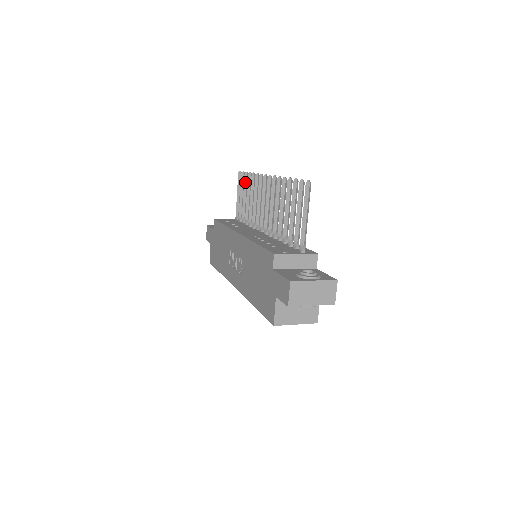
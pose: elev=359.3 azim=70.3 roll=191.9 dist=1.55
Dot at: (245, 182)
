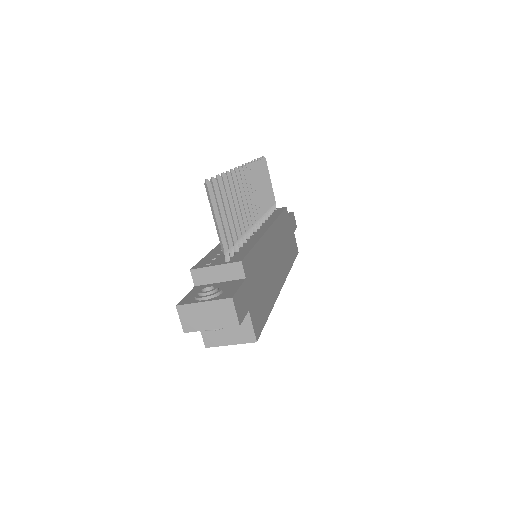
Dot at: occluded
